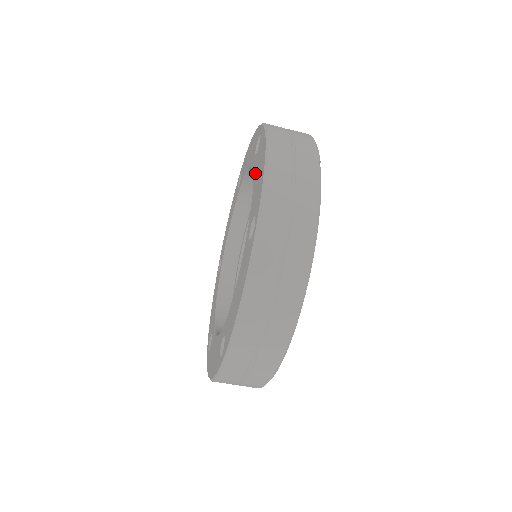
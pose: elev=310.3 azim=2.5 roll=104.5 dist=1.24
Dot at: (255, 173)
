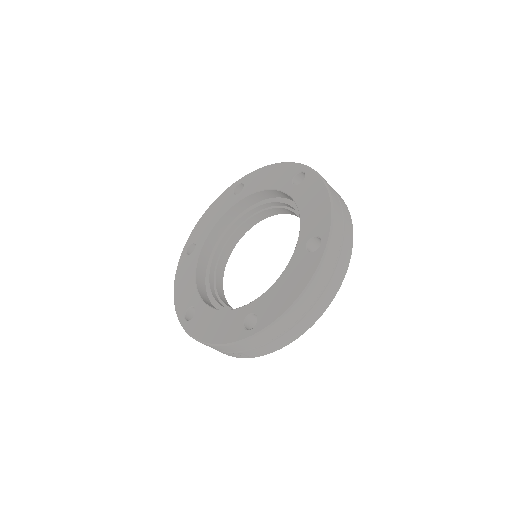
Dot at: (258, 186)
